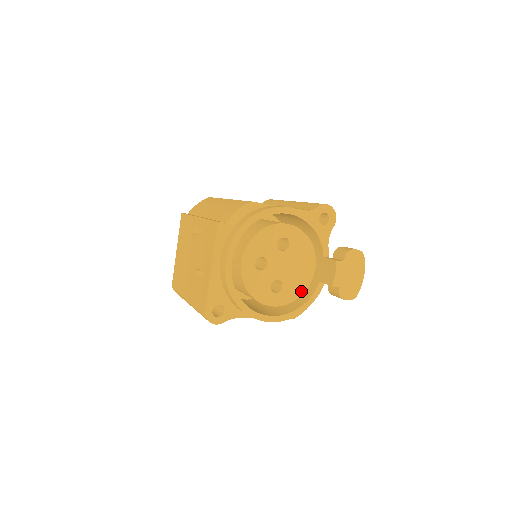
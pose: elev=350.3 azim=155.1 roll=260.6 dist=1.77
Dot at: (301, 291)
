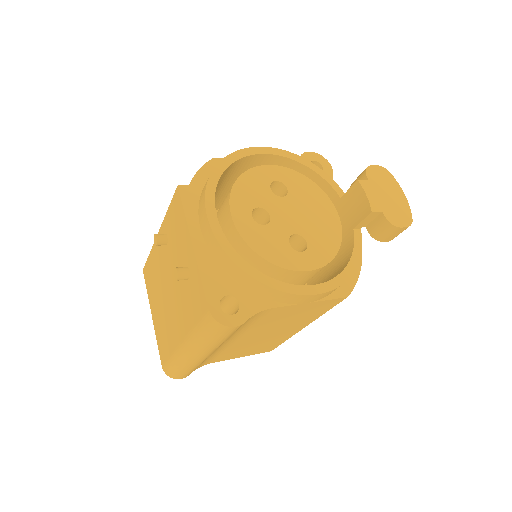
Dot at: (335, 244)
